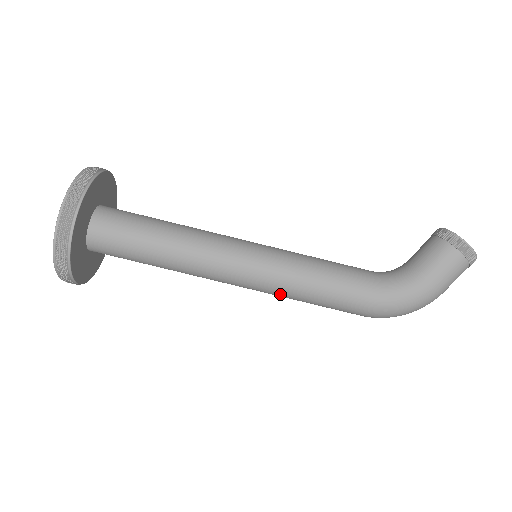
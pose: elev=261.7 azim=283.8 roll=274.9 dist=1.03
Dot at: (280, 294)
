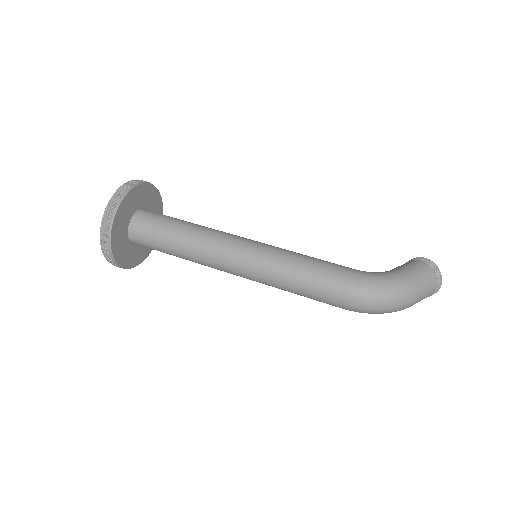
Dot at: (272, 268)
